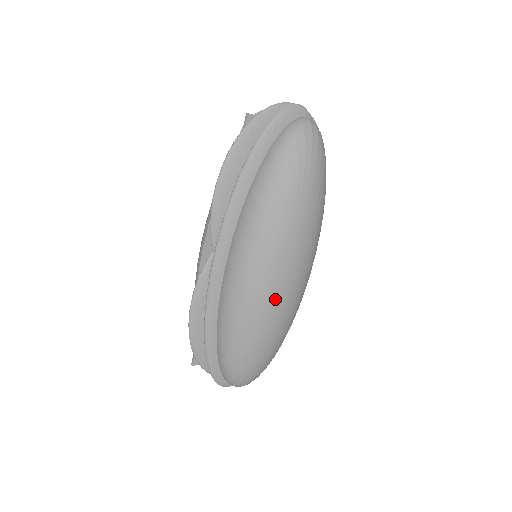
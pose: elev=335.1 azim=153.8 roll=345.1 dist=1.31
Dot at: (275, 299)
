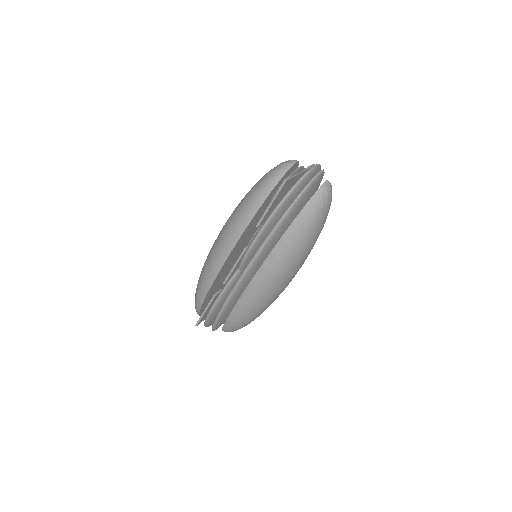
Dot at: occluded
